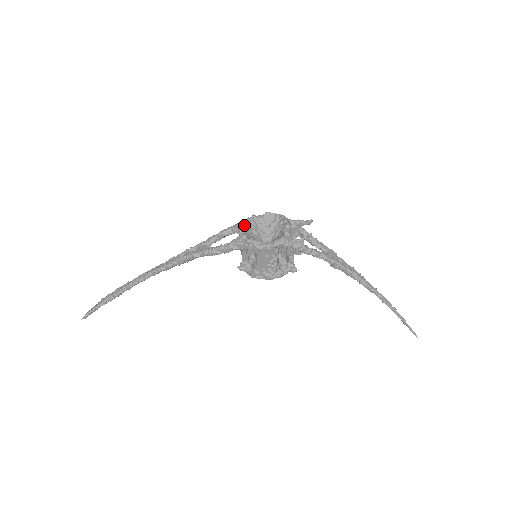
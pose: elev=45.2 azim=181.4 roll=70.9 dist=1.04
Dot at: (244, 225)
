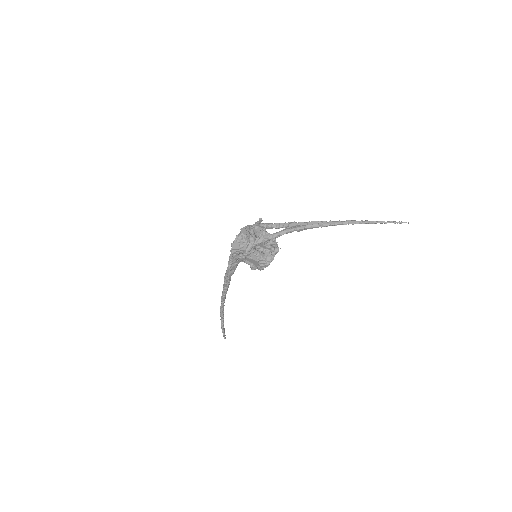
Dot at: (232, 247)
